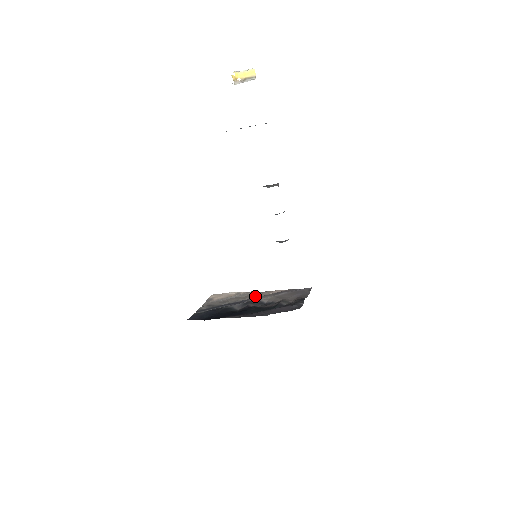
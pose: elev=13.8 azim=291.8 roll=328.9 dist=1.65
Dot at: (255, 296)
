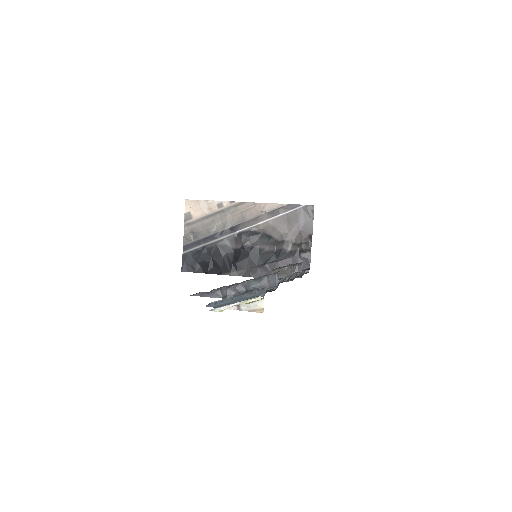
Dot at: (245, 217)
